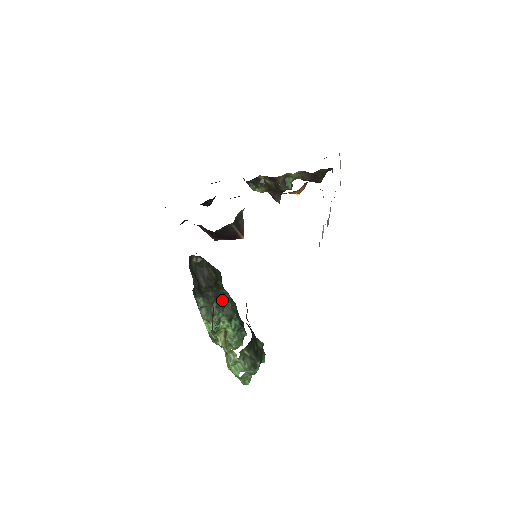
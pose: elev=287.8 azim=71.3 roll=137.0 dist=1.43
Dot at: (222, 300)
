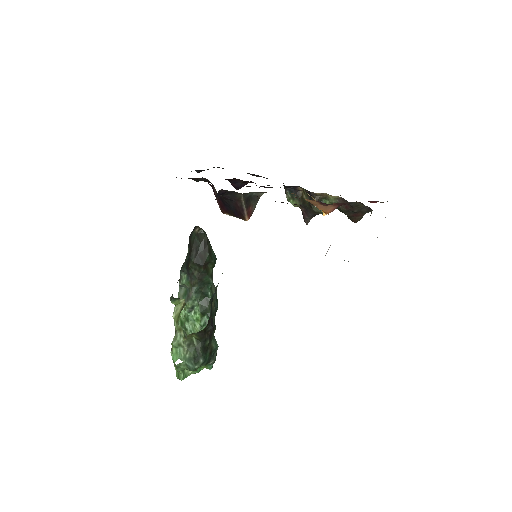
Dot at: (205, 288)
